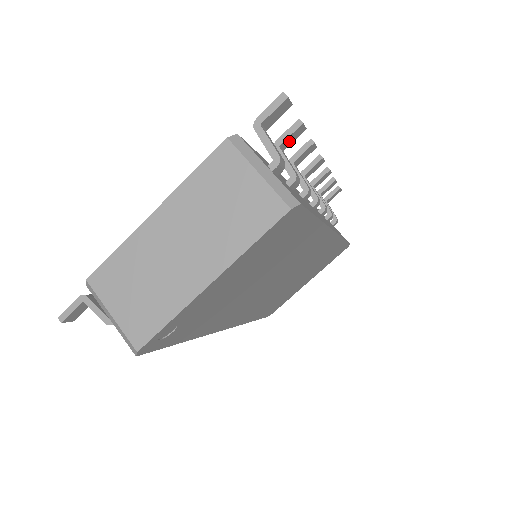
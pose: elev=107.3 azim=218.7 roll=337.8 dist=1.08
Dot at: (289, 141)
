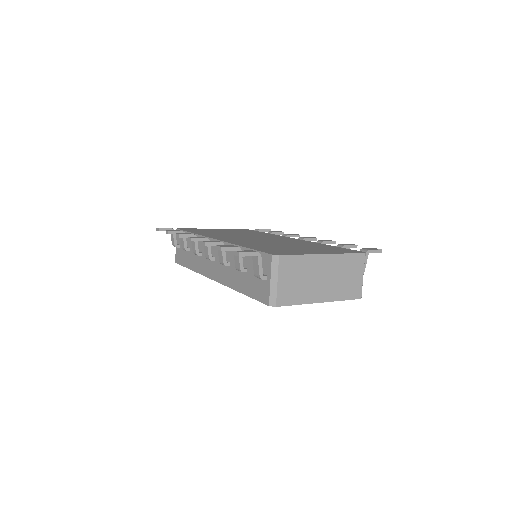
Dot at: occluded
